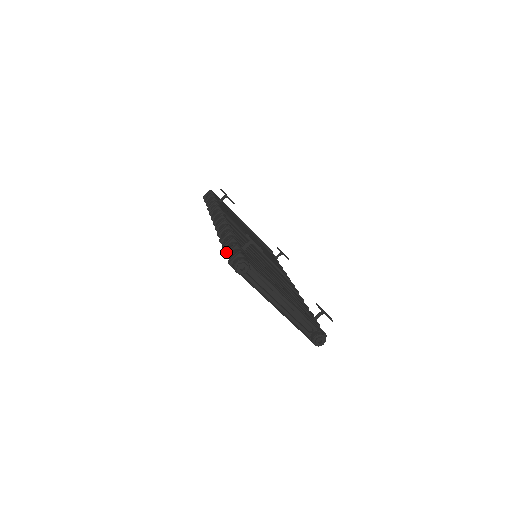
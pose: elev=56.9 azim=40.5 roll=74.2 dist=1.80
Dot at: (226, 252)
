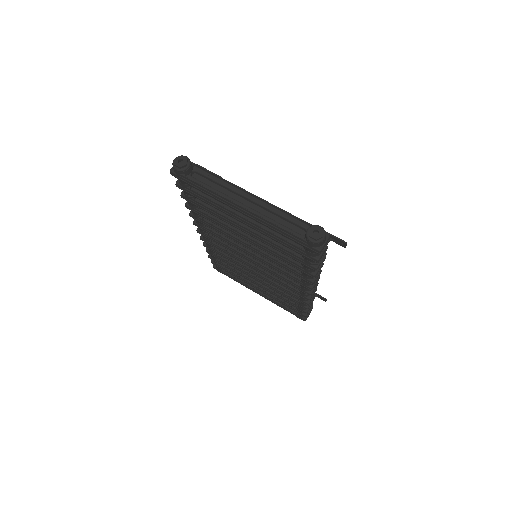
Dot at: (176, 182)
